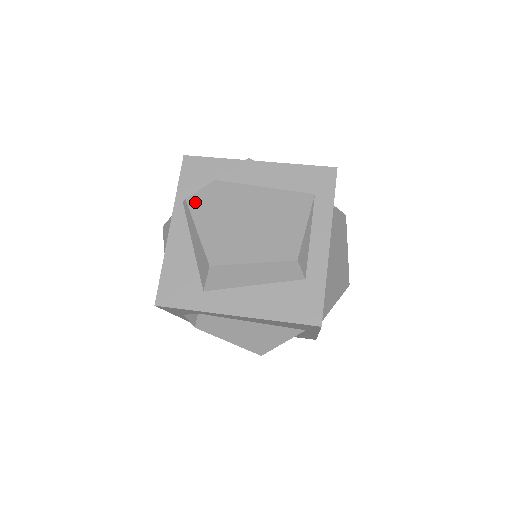
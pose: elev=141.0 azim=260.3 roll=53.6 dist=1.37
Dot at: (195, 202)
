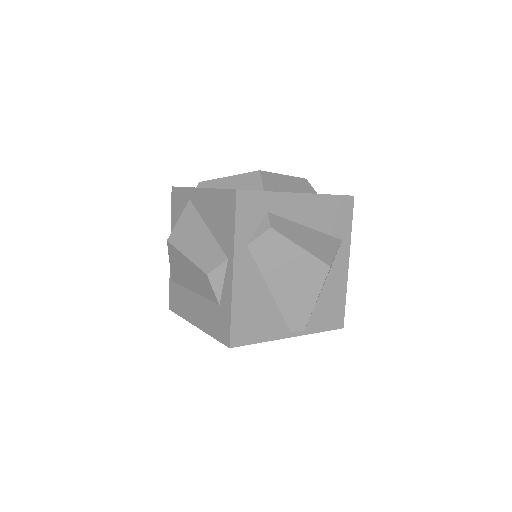
Dot at: occluded
